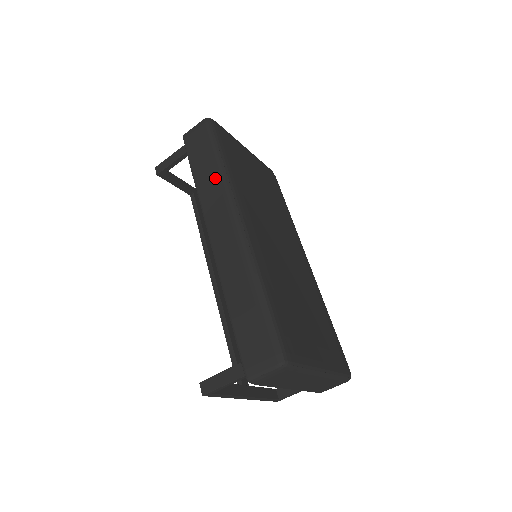
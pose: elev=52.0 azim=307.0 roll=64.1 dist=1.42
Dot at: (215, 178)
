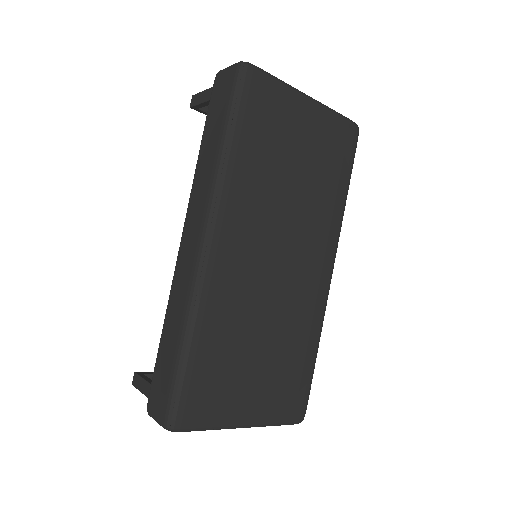
Dot at: (210, 167)
